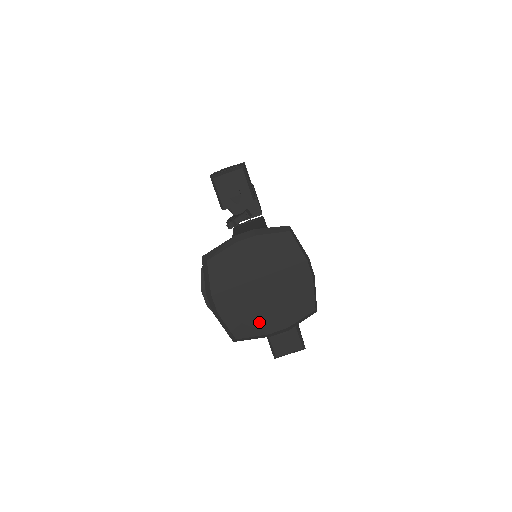
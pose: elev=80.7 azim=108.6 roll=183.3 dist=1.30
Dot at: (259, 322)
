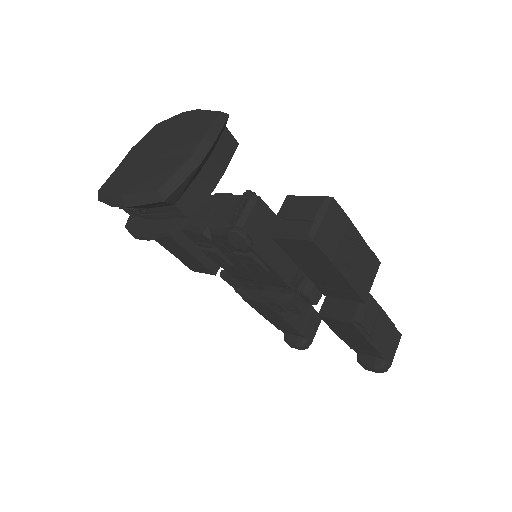
Dot at: (171, 163)
